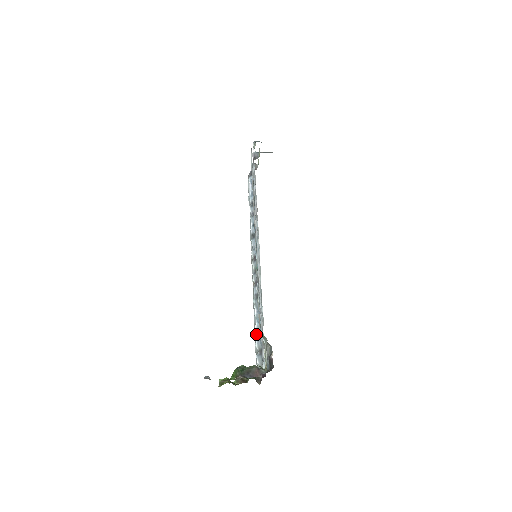
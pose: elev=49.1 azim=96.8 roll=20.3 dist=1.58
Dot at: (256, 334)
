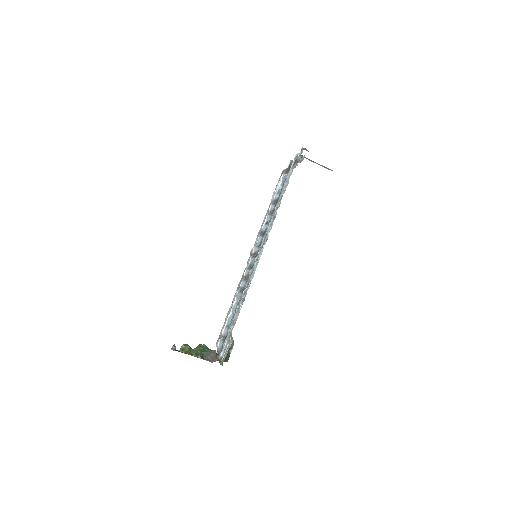
Dot at: (227, 322)
